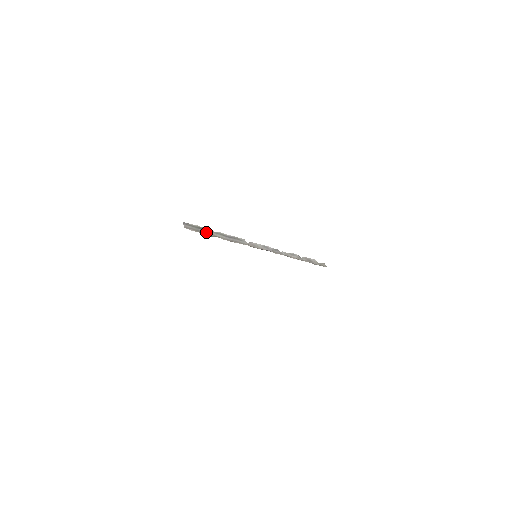
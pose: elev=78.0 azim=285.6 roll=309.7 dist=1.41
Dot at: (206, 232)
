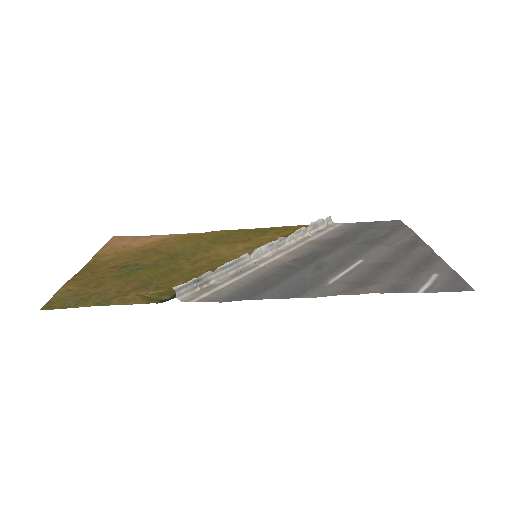
Dot at: (203, 281)
